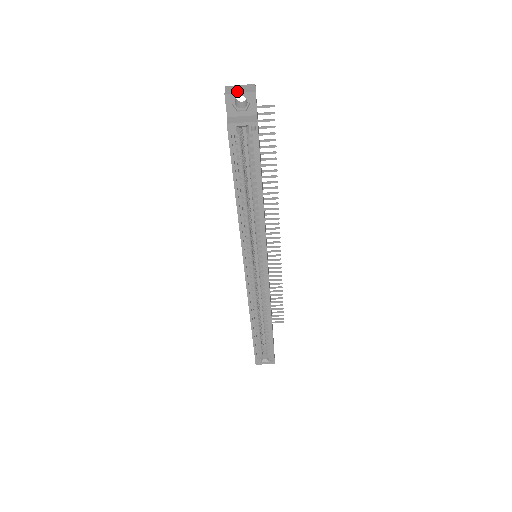
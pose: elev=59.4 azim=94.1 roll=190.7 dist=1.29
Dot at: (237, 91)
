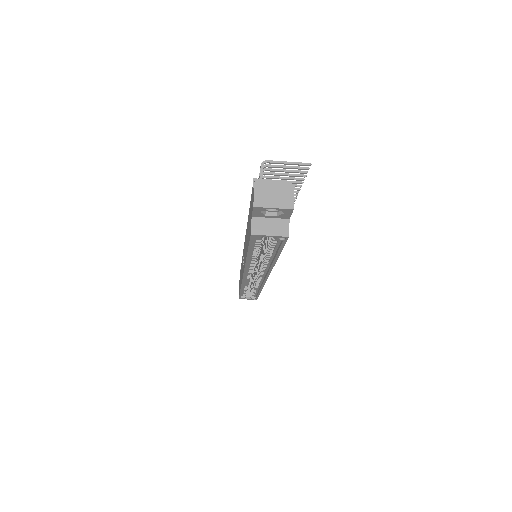
Dot at: (270, 202)
